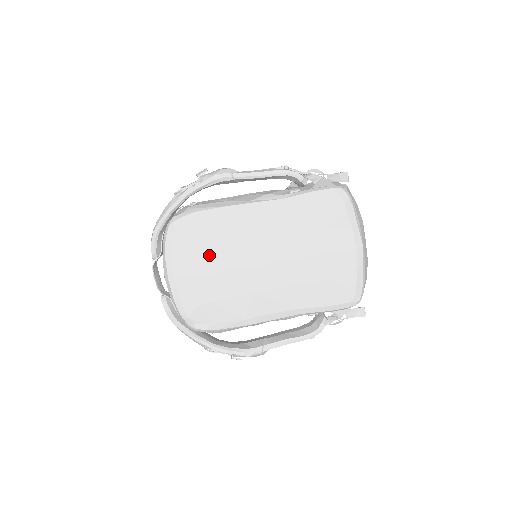
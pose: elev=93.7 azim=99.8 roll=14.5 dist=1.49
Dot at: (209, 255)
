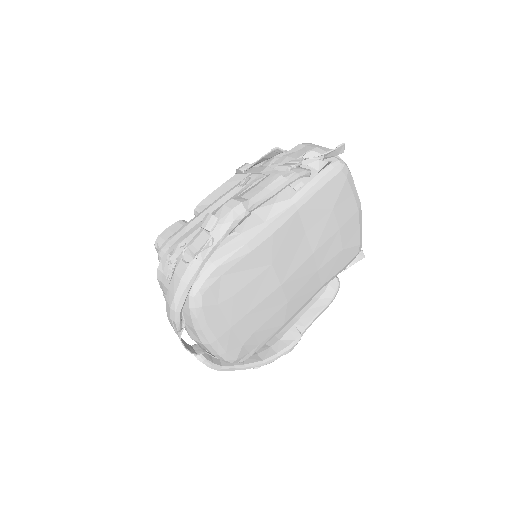
Dot at: (244, 299)
